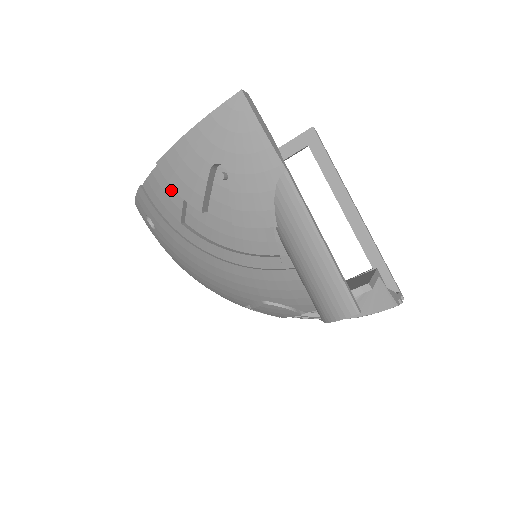
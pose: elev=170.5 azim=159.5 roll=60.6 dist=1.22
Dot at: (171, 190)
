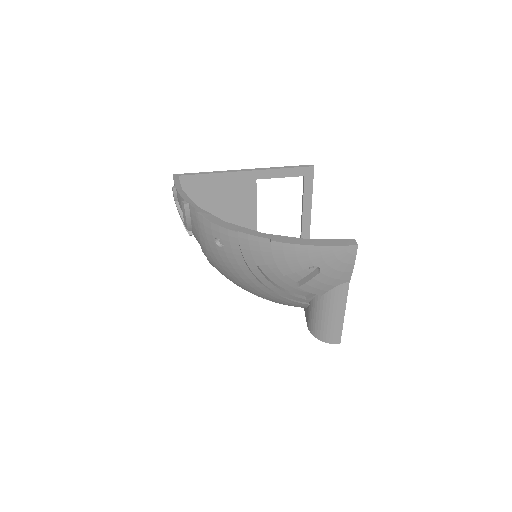
Dot at: (268, 254)
